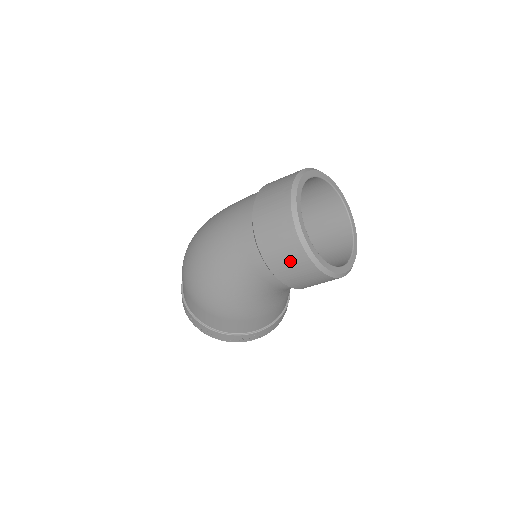
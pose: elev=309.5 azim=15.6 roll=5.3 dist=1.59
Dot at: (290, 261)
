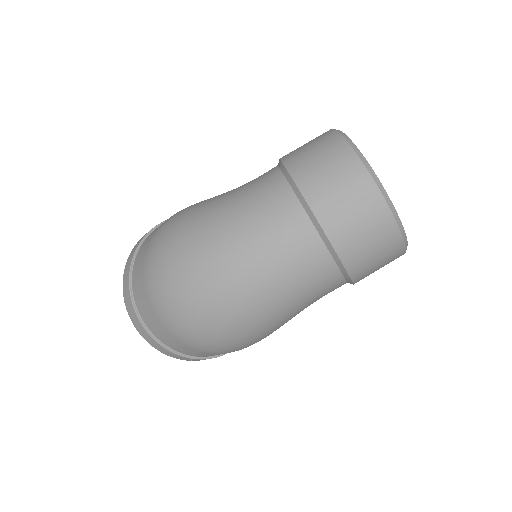
Dot at: occluded
